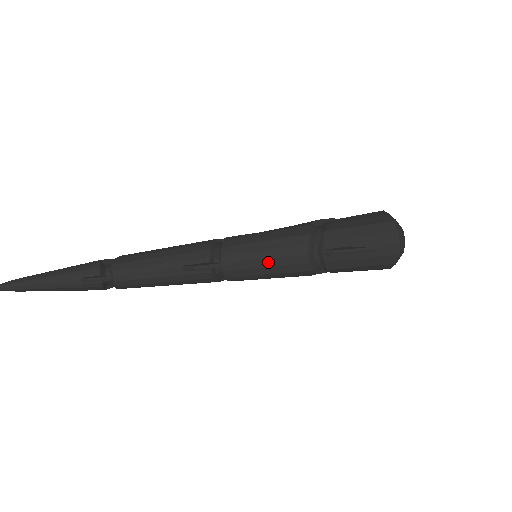
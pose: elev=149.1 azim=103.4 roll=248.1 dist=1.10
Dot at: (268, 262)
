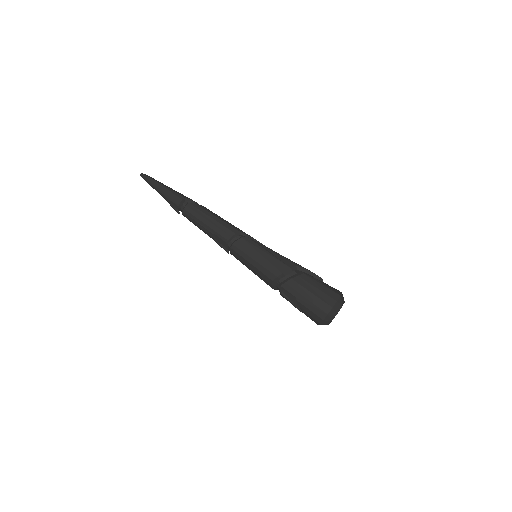
Dot at: (252, 266)
